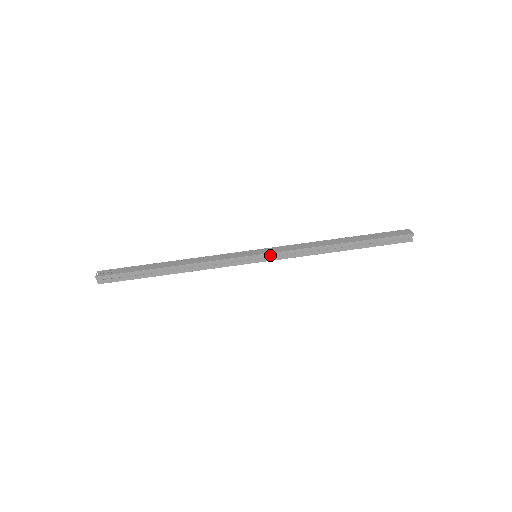
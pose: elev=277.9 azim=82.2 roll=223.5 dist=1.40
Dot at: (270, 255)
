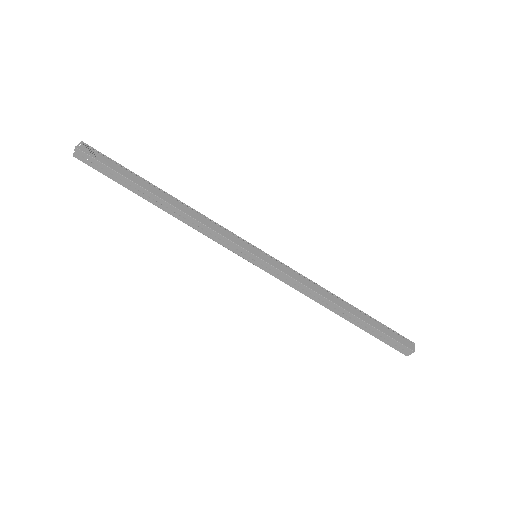
Dot at: (270, 267)
